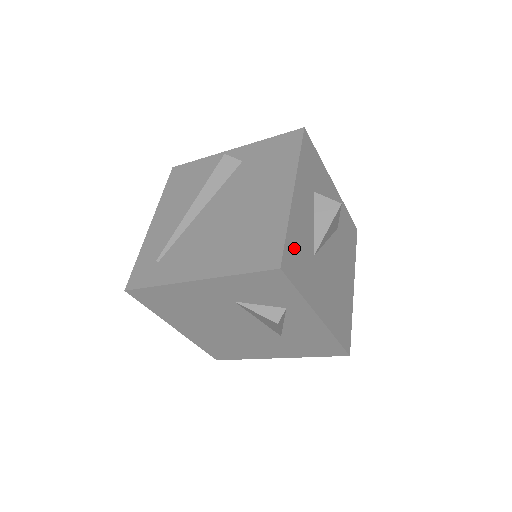
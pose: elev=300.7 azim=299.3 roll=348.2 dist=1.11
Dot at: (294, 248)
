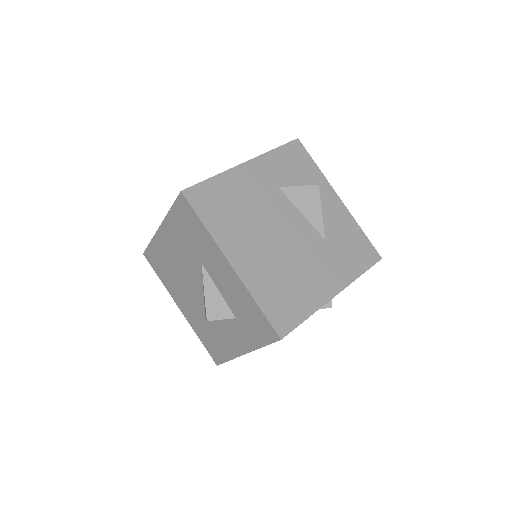
Dot at: occluded
